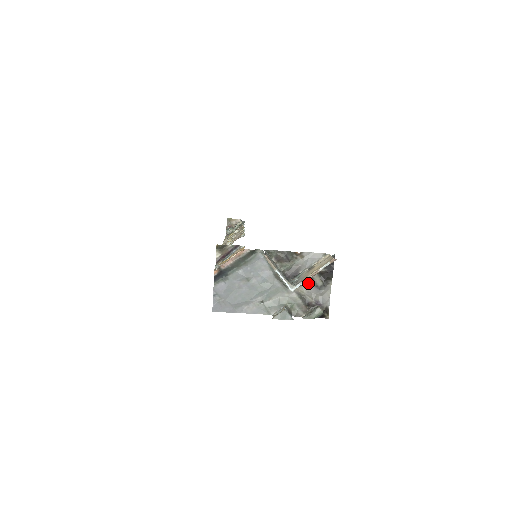
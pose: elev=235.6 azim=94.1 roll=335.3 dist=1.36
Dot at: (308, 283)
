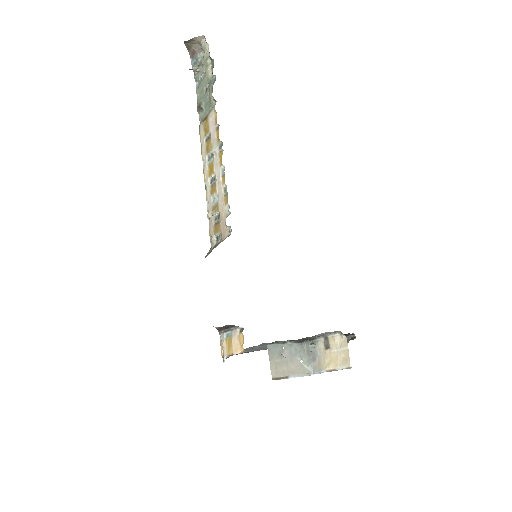
Dot at: occluded
